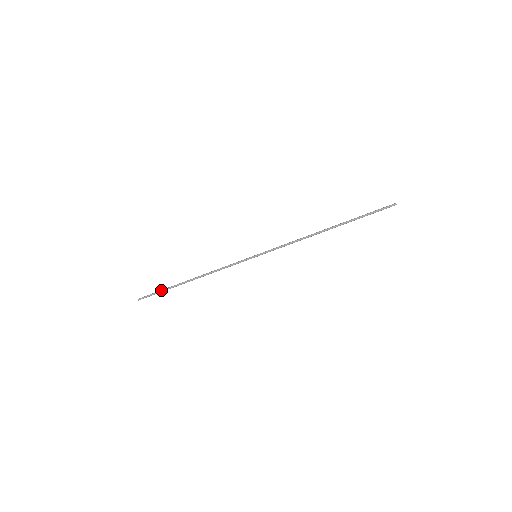
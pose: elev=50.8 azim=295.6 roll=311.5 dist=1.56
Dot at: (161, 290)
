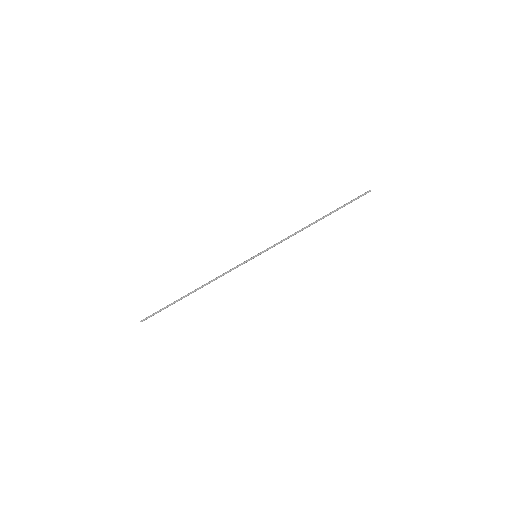
Dot at: (165, 307)
